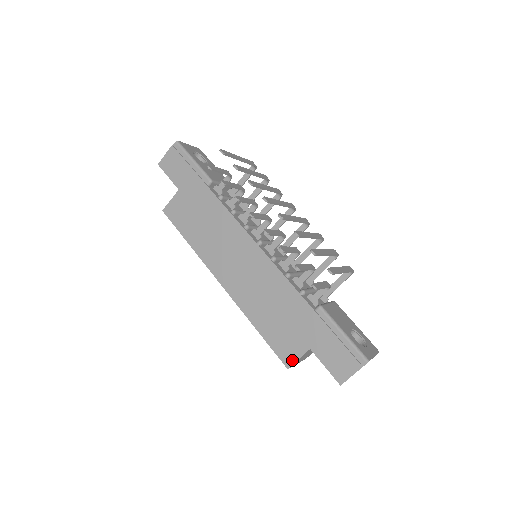
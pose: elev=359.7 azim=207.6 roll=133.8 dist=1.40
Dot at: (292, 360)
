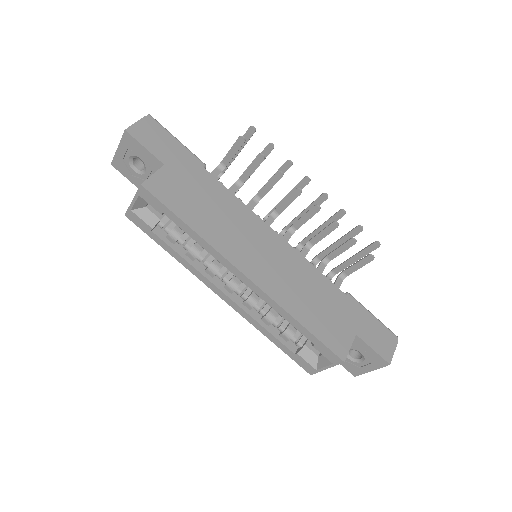
Dot at: (345, 350)
